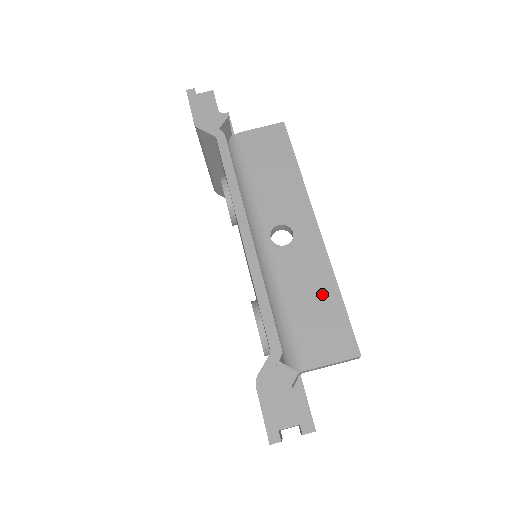
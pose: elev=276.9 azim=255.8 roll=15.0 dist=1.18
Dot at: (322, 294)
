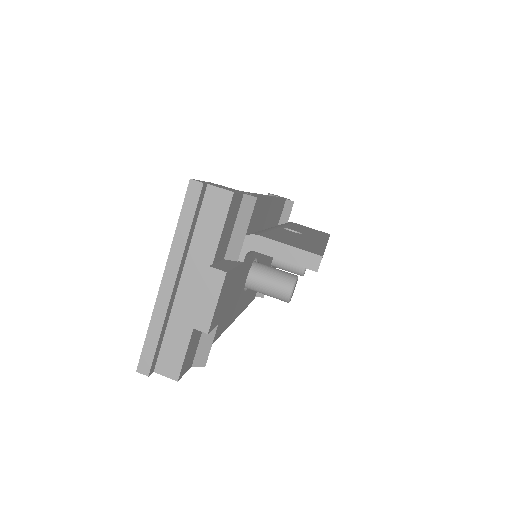
Dot at: (307, 242)
